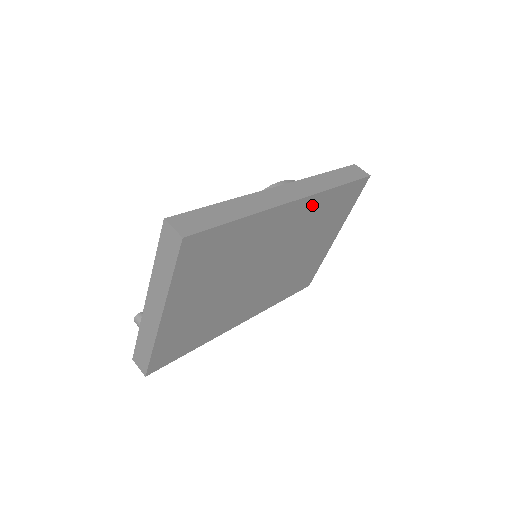
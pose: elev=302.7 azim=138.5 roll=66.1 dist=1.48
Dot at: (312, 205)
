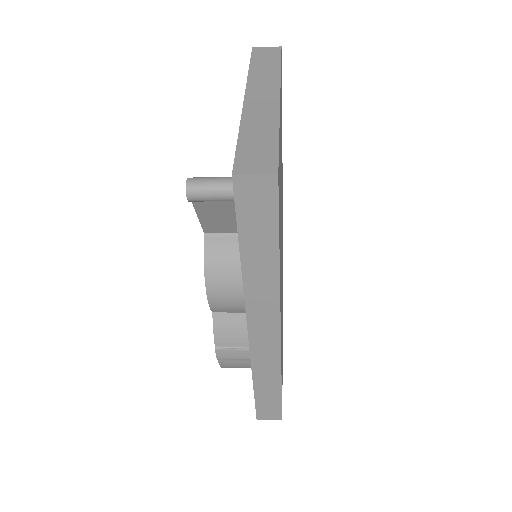
Dot at: occluded
